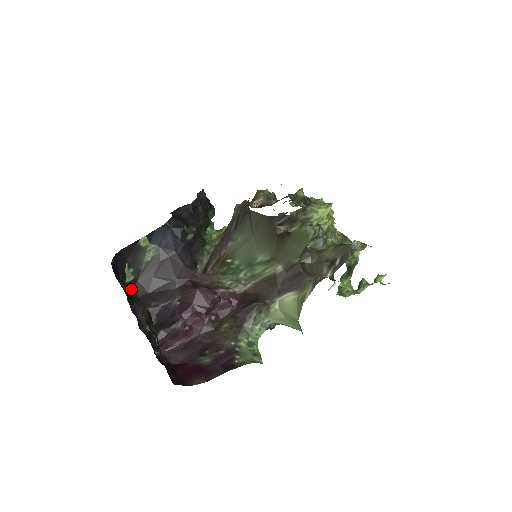
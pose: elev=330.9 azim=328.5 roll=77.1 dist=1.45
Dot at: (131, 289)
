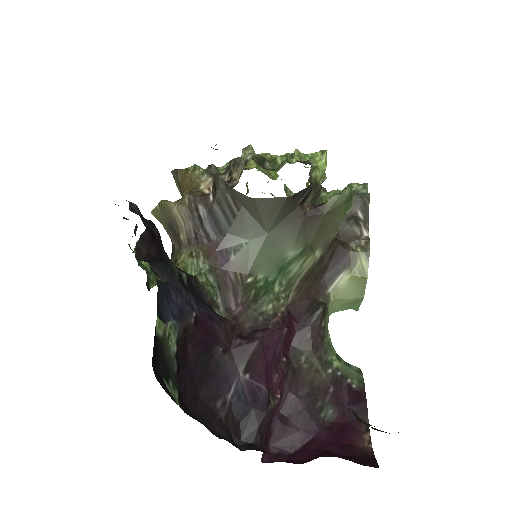
Dot at: (185, 411)
